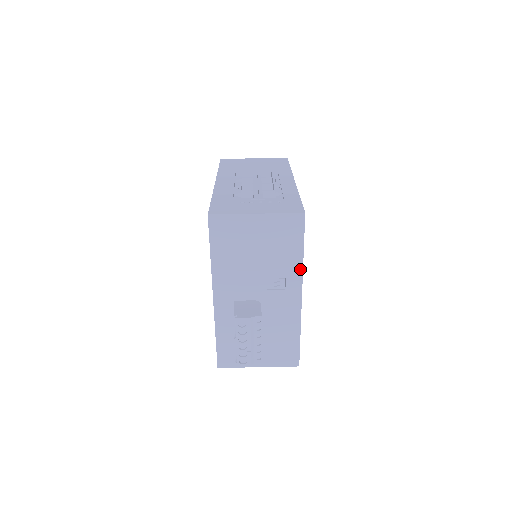
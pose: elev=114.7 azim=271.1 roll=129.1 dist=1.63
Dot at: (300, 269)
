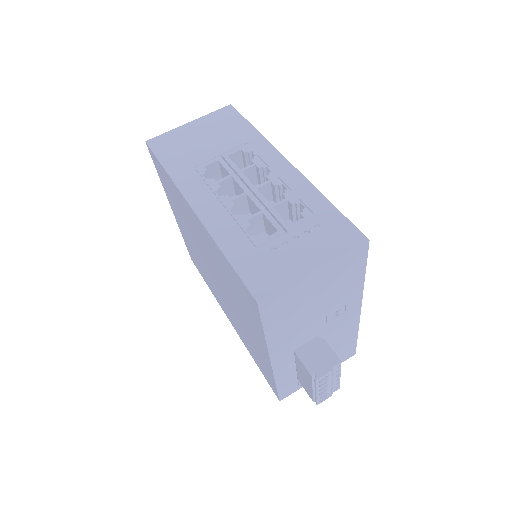
Dot at: (361, 289)
